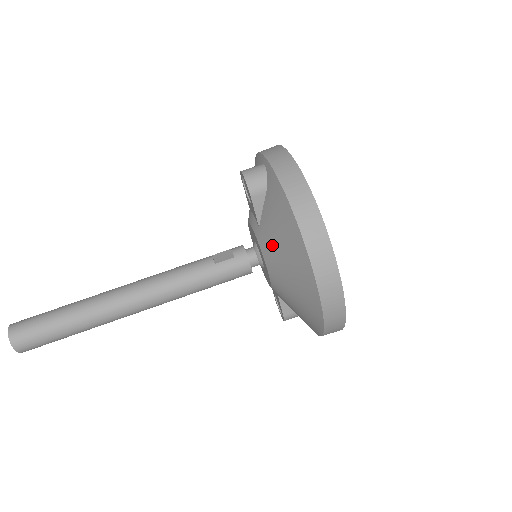
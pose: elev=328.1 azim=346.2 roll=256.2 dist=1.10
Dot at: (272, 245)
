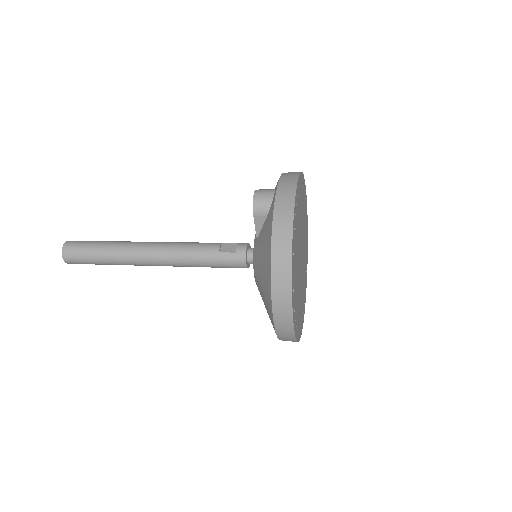
Dot at: (258, 260)
